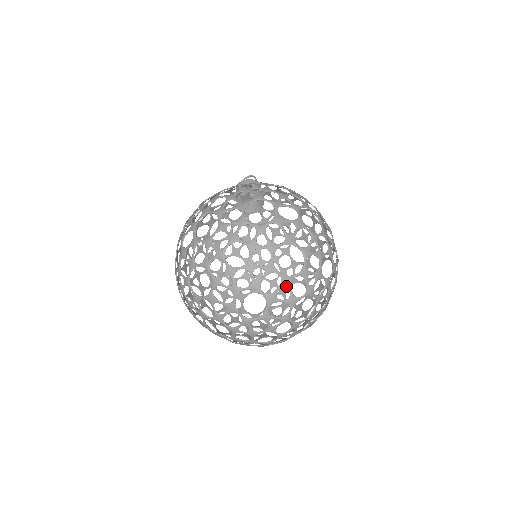
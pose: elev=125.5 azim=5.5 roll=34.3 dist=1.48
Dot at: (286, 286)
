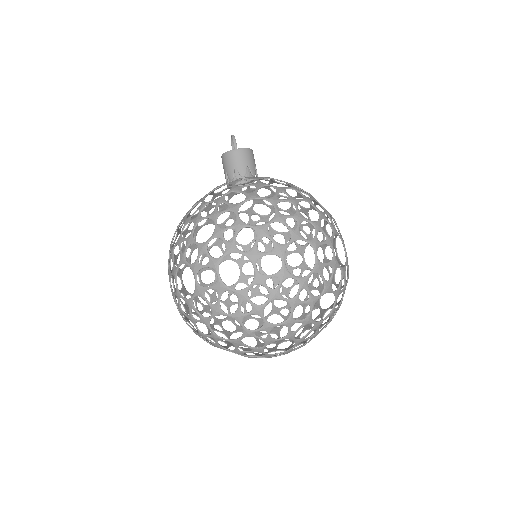
Dot at: (240, 345)
